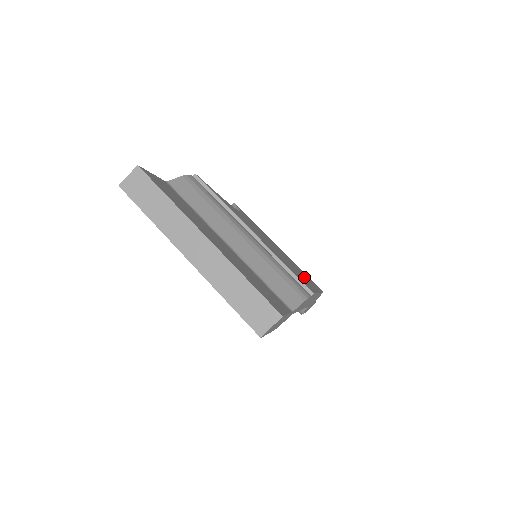
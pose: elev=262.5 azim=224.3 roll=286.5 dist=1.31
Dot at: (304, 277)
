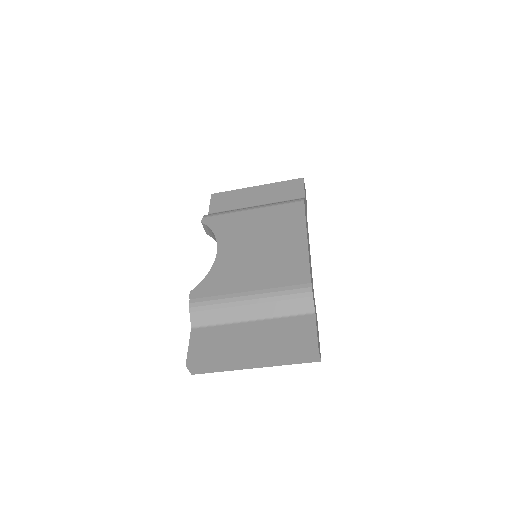
Dot at: (290, 240)
